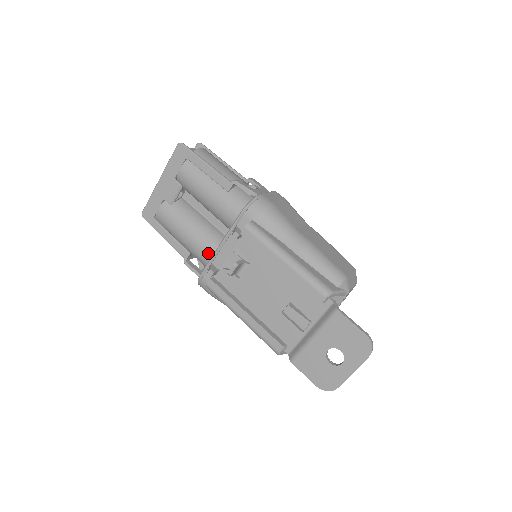
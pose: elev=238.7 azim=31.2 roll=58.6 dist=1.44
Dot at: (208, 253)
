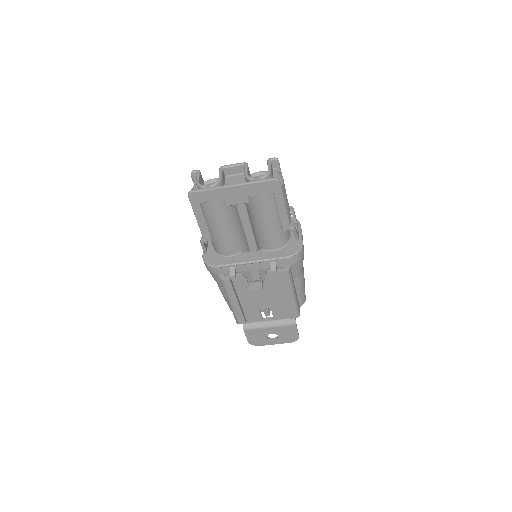
Dot at: (230, 250)
